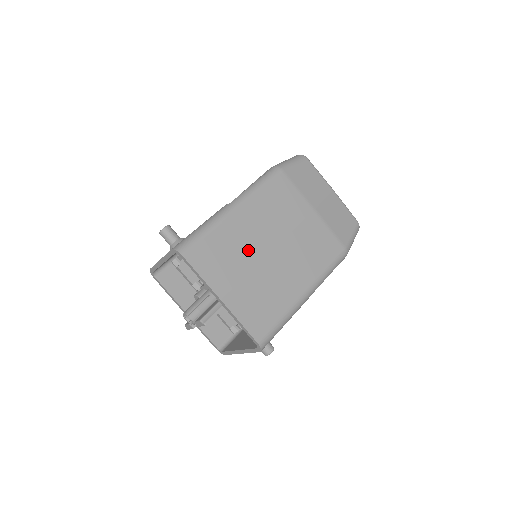
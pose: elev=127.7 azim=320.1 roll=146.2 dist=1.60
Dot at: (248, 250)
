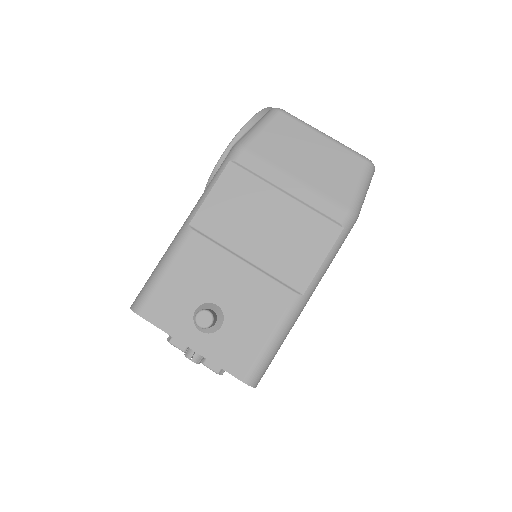
Dot at: occluded
